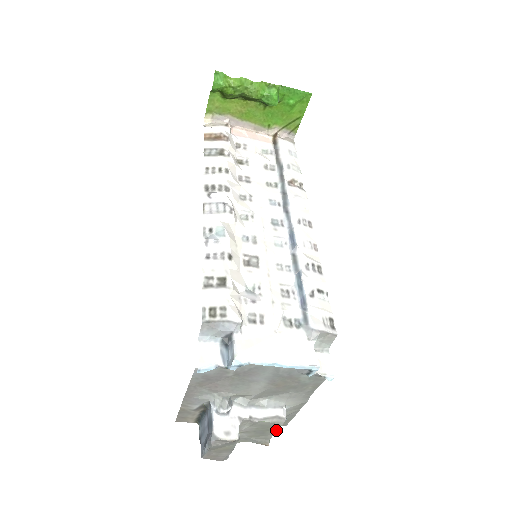
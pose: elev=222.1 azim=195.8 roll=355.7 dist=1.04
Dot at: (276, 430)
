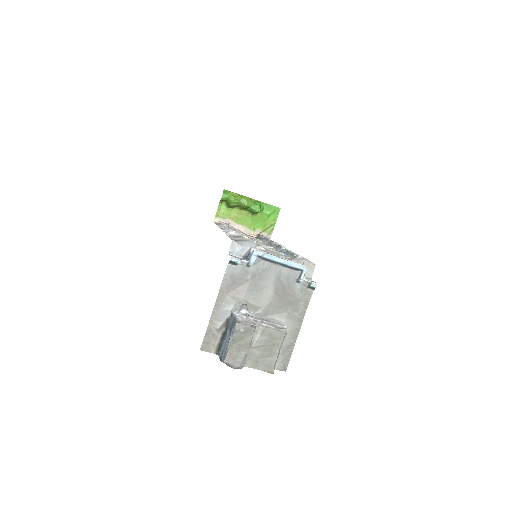
Dot at: (280, 346)
